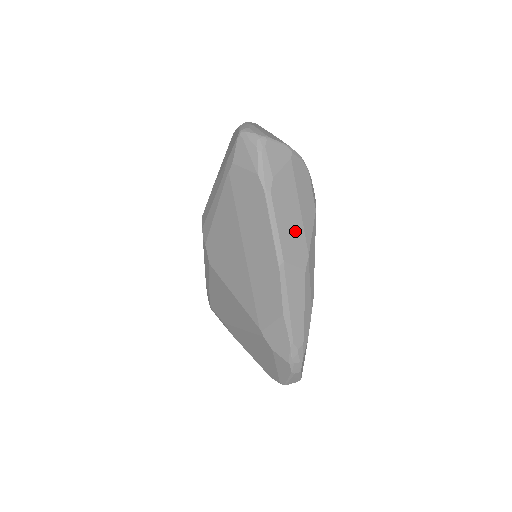
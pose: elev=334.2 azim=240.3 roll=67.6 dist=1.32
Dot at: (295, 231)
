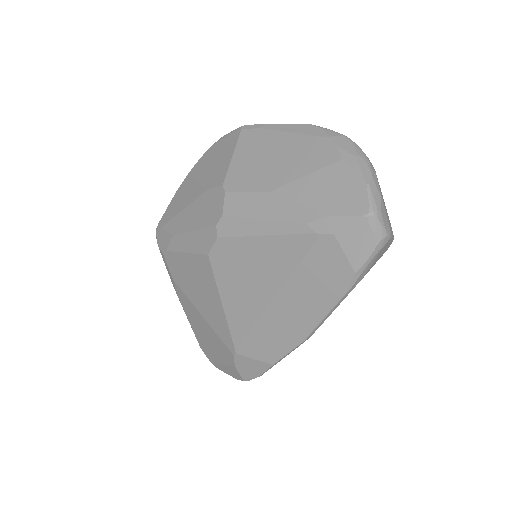
Dot at: occluded
